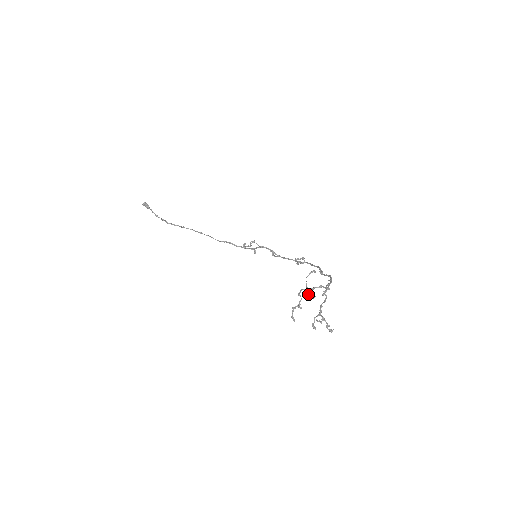
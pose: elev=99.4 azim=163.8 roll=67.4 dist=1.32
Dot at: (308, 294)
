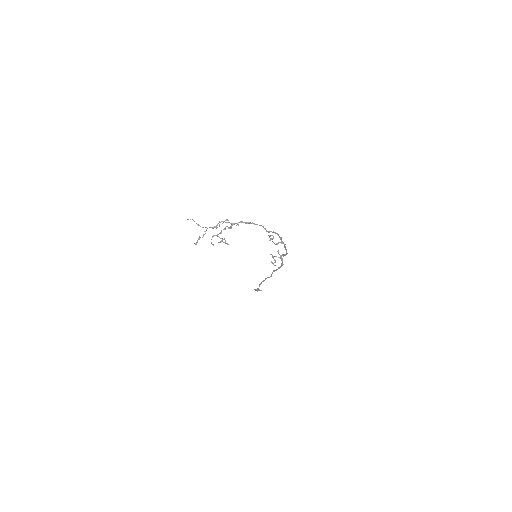
Dot at: (207, 228)
